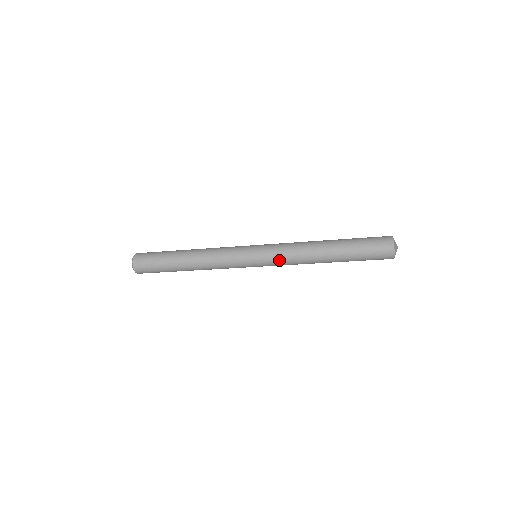
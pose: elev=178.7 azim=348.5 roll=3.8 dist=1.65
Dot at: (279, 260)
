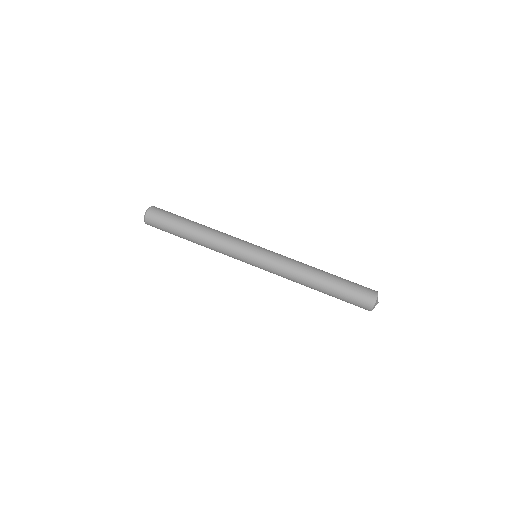
Dot at: (273, 273)
